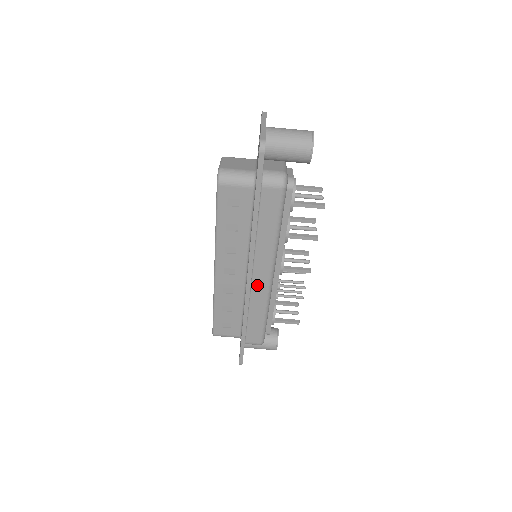
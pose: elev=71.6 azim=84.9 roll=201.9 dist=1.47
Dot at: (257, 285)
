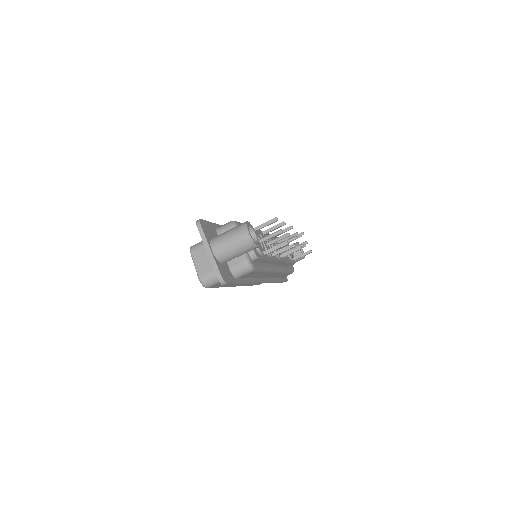
Dot at: (270, 276)
